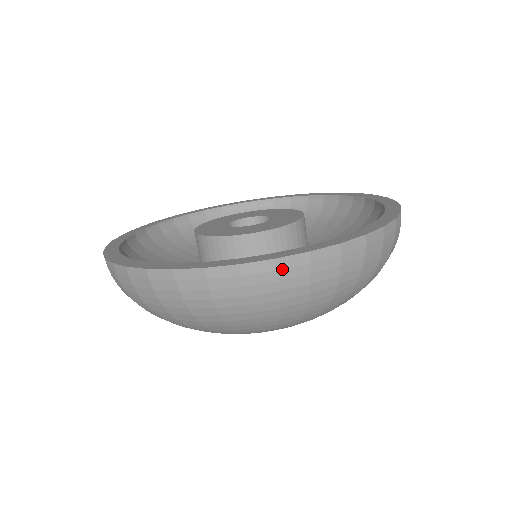
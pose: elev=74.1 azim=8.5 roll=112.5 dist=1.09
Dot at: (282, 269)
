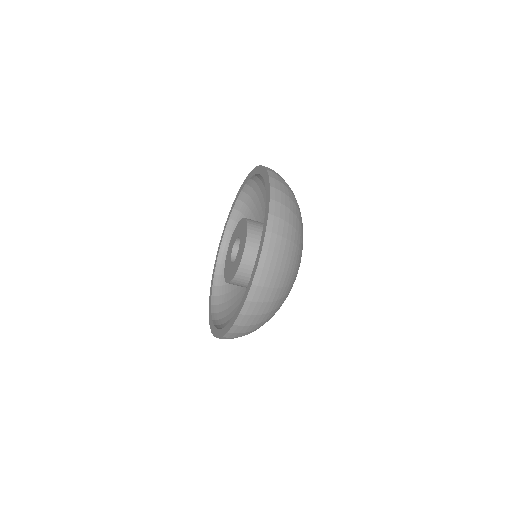
Dot at: (234, 332)
